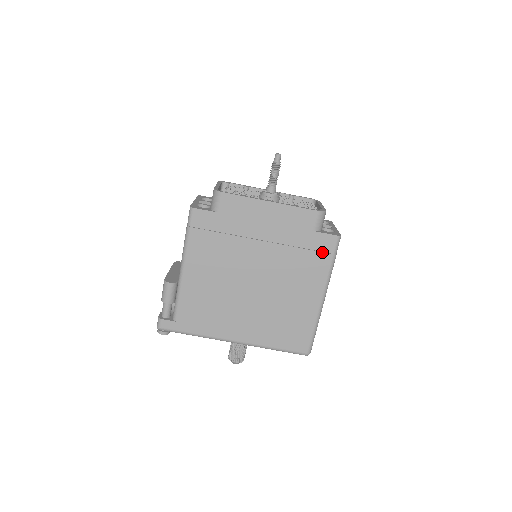
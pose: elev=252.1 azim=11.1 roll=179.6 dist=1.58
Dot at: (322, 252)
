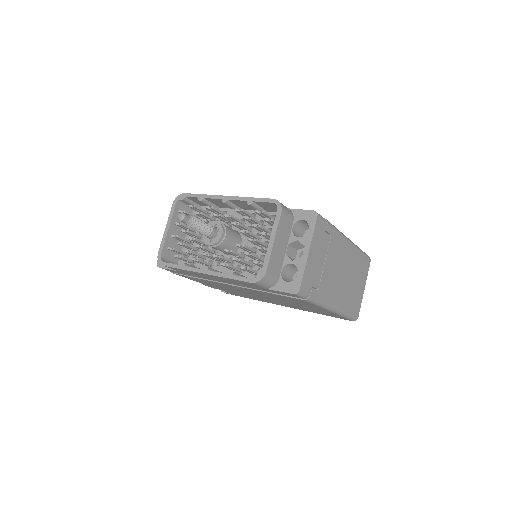
Dot at: (291, 297)
